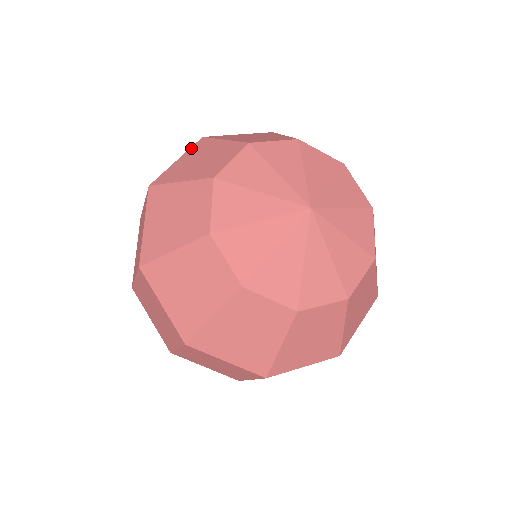
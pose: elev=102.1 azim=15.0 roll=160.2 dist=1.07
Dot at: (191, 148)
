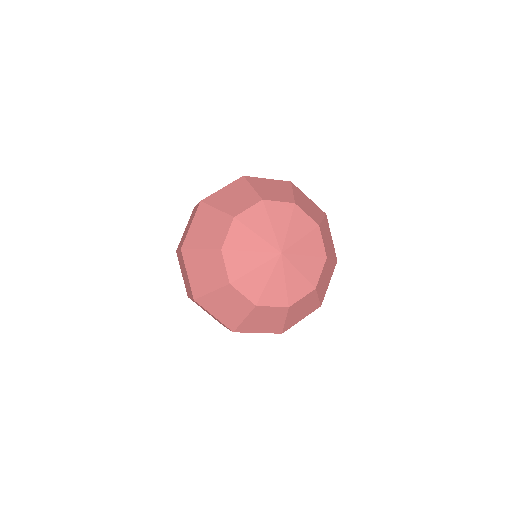
Dot at: (280, 180)
